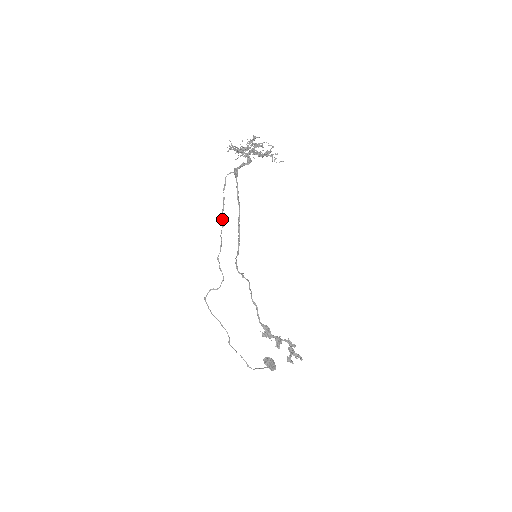
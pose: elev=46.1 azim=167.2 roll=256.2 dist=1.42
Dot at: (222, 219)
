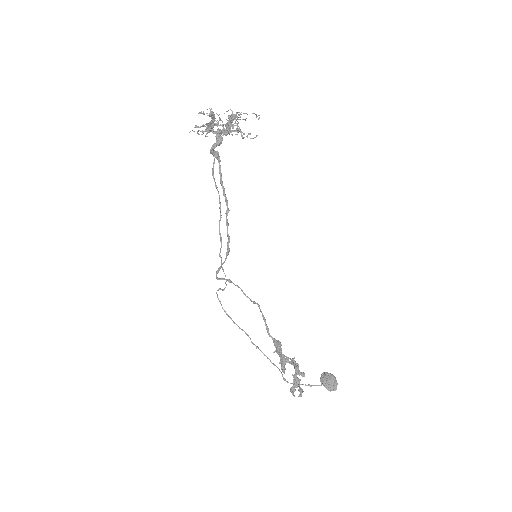
Dot at: (220, 210)
